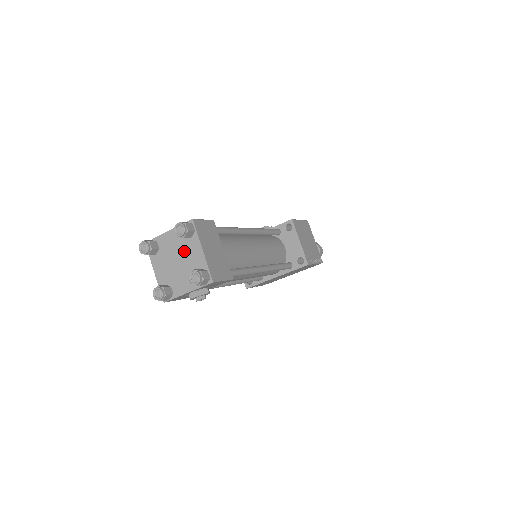
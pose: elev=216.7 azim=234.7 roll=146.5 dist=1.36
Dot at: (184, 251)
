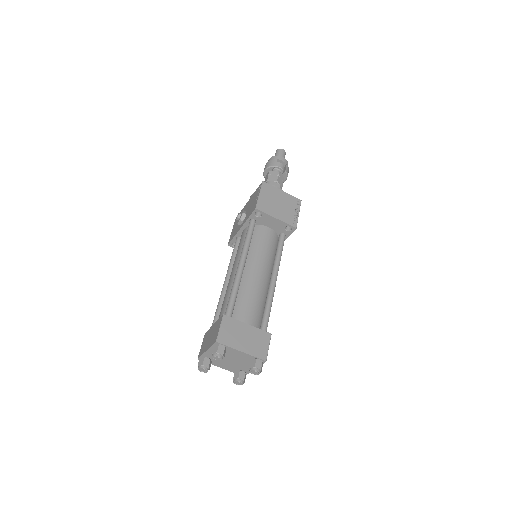
Dot at: (229, 355)
